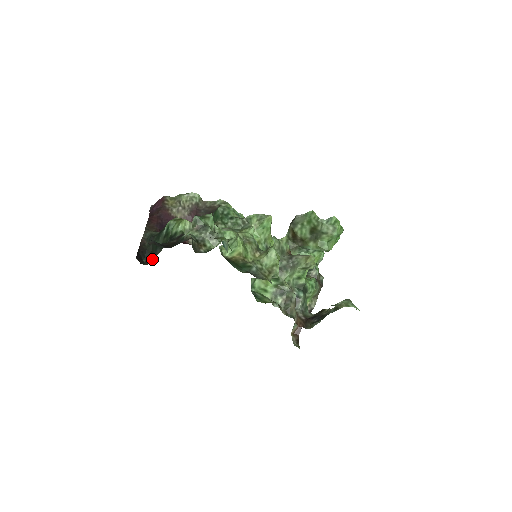
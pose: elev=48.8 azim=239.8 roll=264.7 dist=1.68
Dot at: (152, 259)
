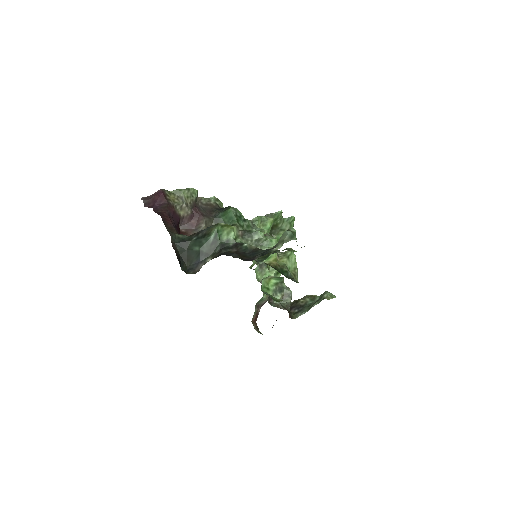
Dot at: (196, 267)
